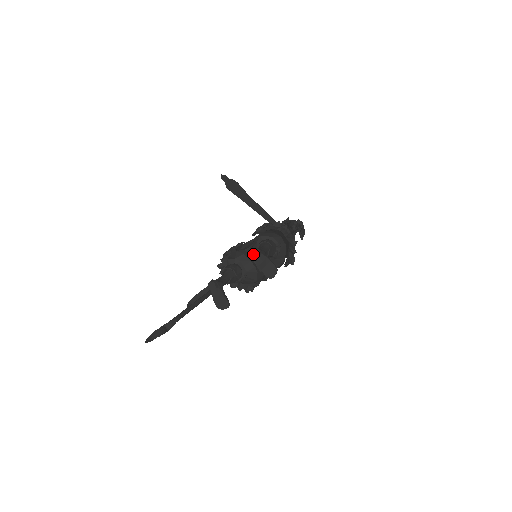
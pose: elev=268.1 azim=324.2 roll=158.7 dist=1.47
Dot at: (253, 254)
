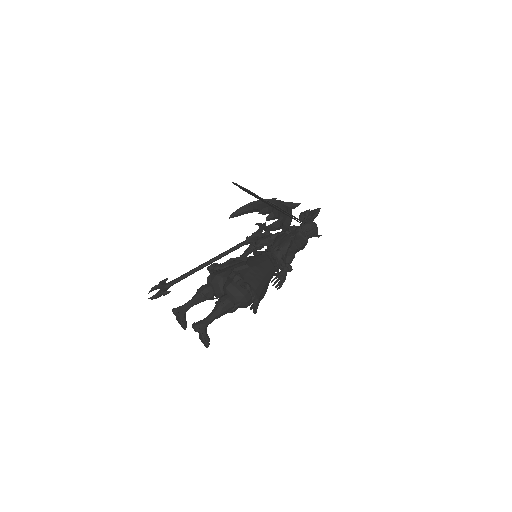
Dot at: (193, 327)
